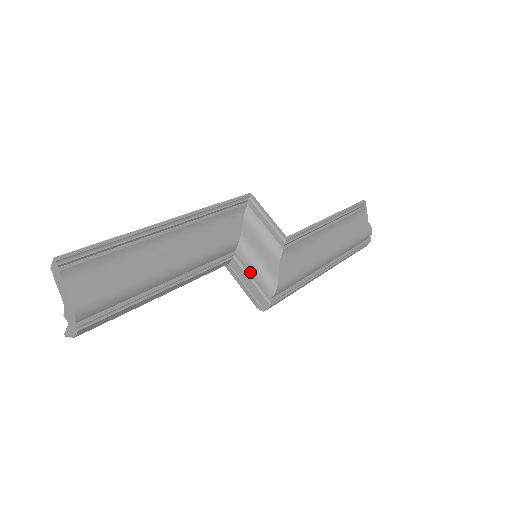
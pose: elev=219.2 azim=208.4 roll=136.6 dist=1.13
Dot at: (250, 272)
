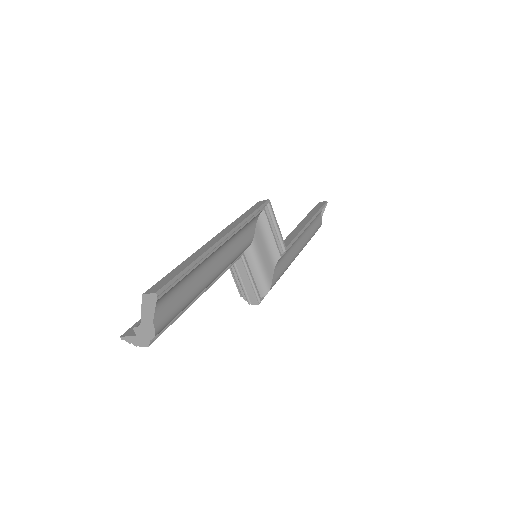
Dot at: (251, 272)
